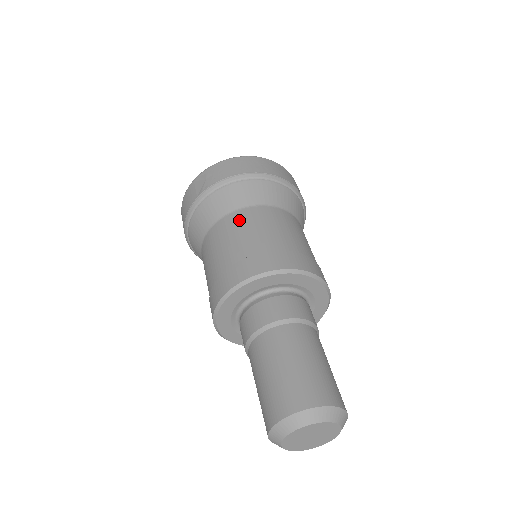
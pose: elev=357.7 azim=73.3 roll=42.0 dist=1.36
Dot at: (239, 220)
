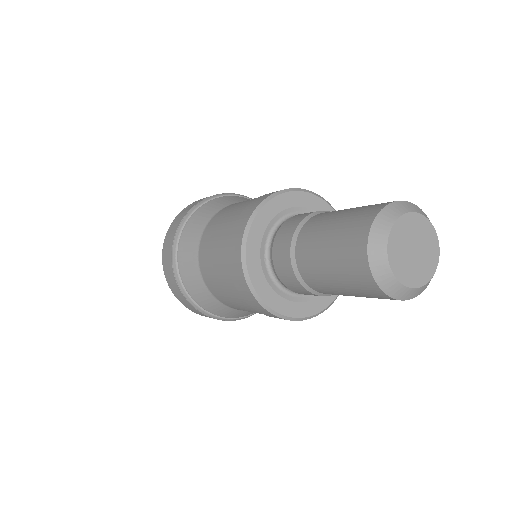
Dot at: occluded
